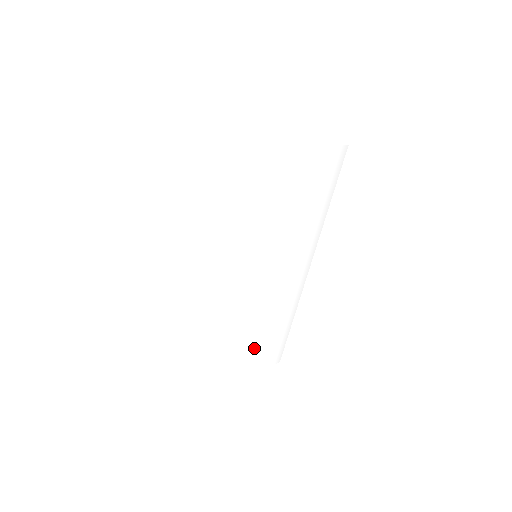
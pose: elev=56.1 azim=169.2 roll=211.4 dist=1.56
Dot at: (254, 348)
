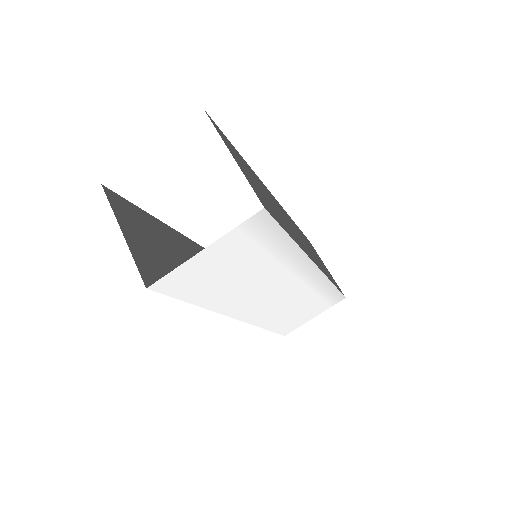
Dot at: (301, 314)
